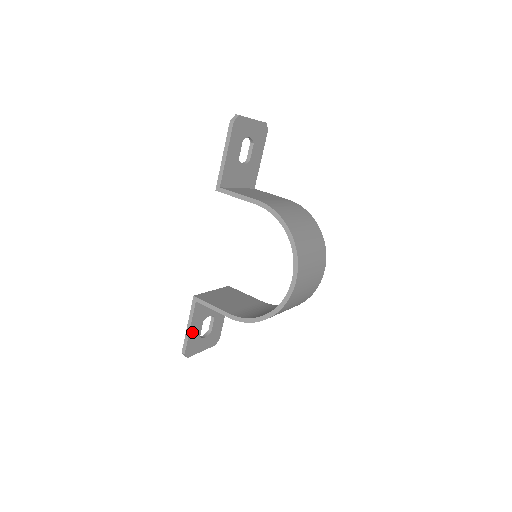
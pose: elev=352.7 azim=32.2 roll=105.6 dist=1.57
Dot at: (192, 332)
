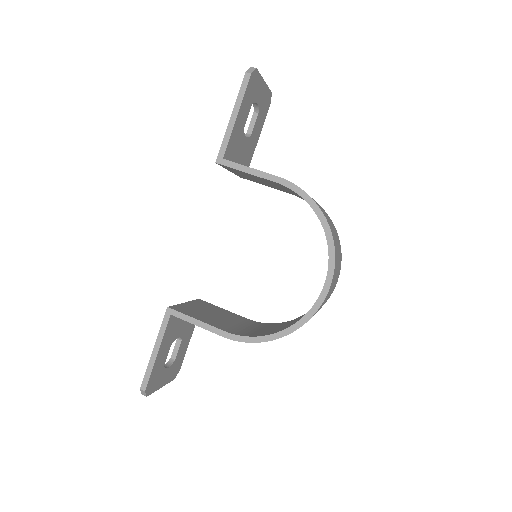
Dot at: (158, 359)
